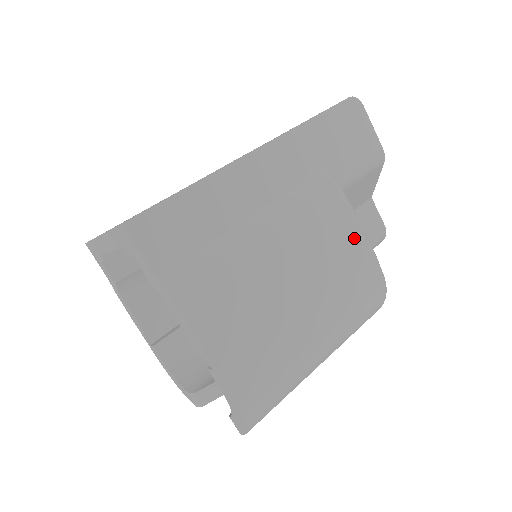
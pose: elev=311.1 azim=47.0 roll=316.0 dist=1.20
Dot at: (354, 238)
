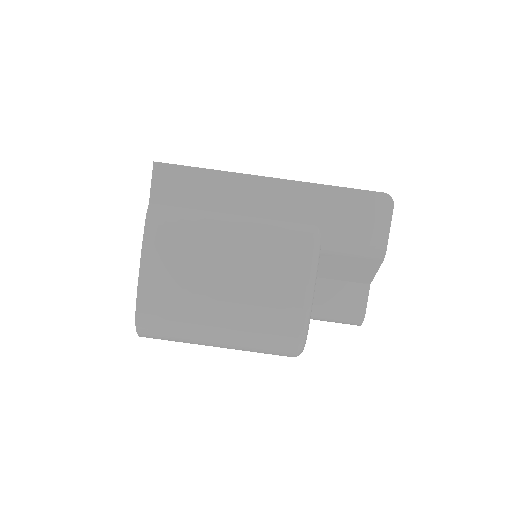
Dot at: (298, 286)
